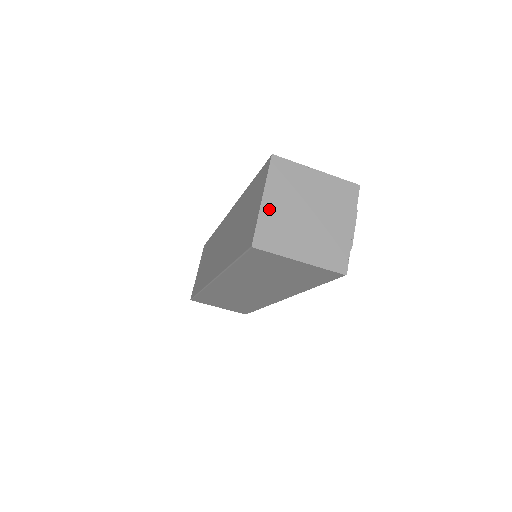
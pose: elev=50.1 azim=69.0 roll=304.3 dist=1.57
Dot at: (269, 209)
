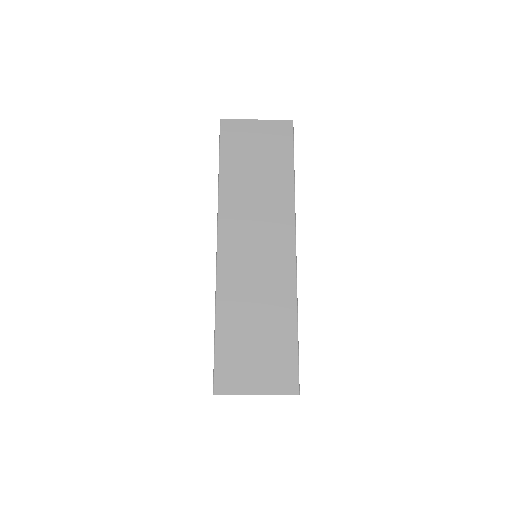
Dot at: occluded
